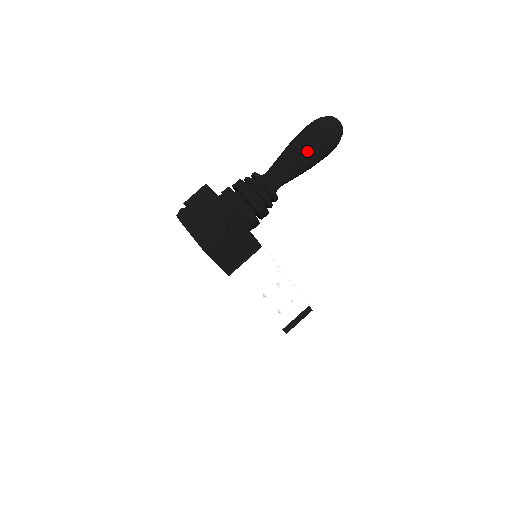
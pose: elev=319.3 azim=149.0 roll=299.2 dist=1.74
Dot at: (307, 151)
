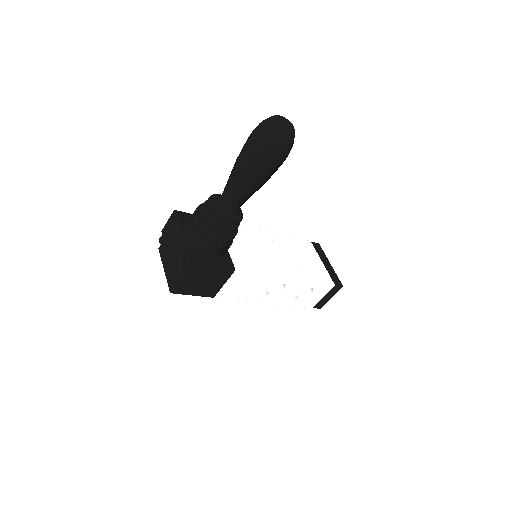
Dot at: (250, 171)
